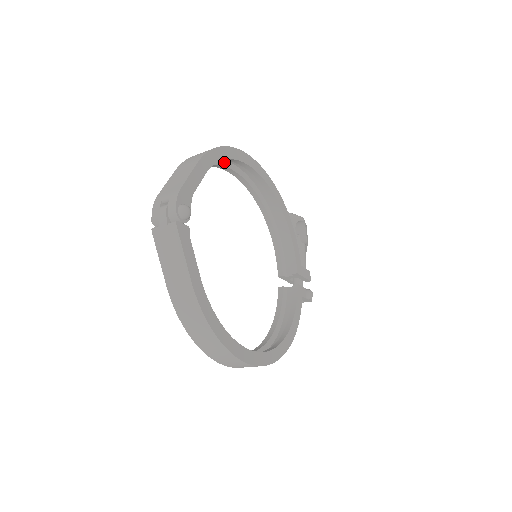
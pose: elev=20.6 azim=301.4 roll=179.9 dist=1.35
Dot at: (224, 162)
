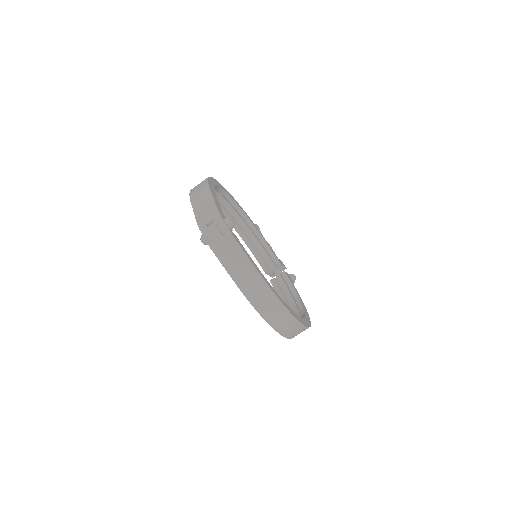
Dot at: occluded
